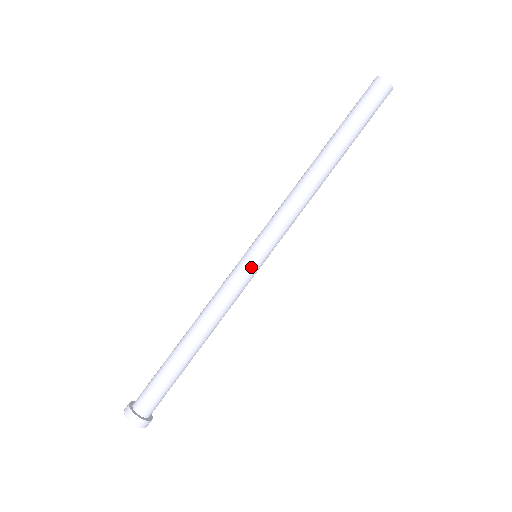
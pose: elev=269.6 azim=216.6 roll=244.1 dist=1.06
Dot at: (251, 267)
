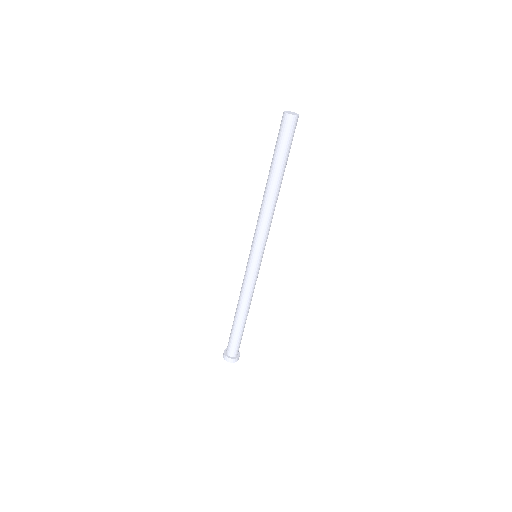
Dot at: (259, 266)
